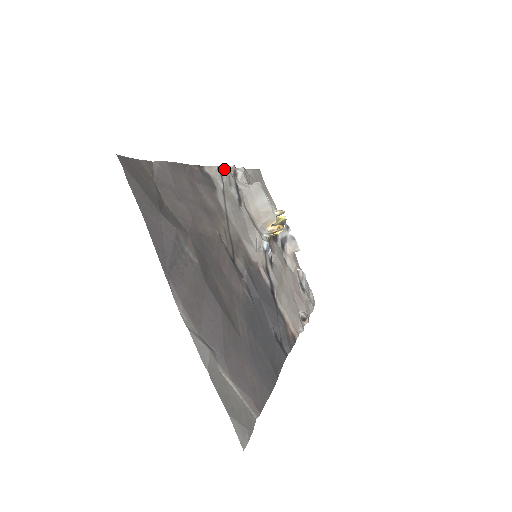
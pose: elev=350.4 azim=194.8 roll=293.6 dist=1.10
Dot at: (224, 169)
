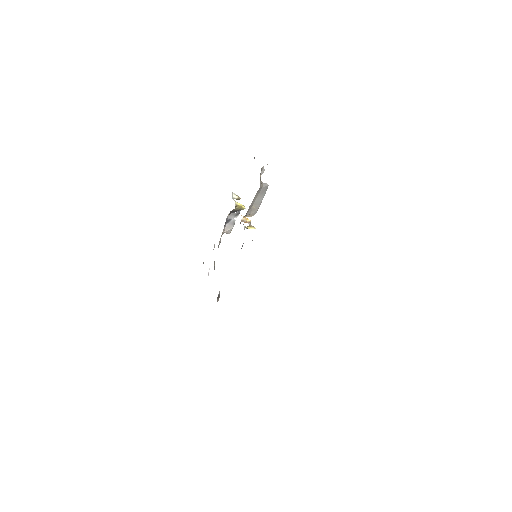
Dot at: occluded
